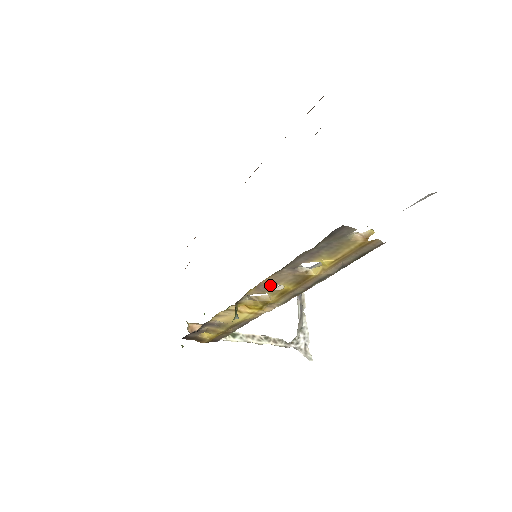
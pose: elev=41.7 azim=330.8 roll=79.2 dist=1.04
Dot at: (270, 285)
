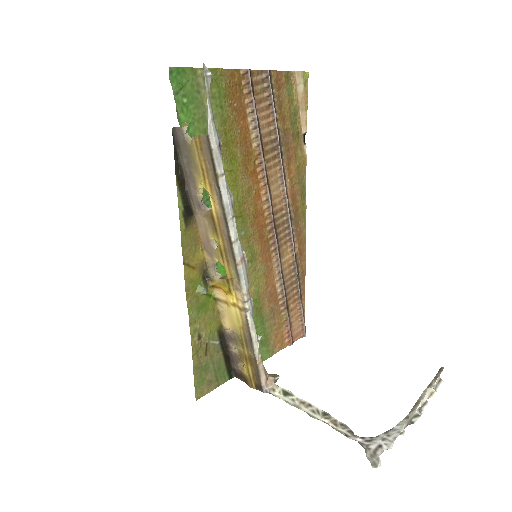
Dot at: (208, 242)
